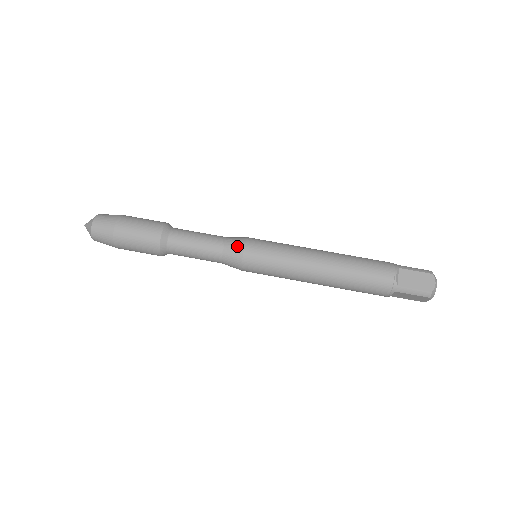
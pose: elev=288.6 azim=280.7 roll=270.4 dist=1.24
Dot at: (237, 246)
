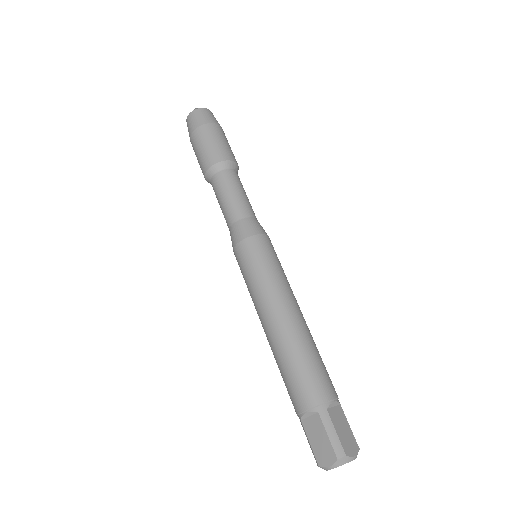
Dot at: (261, 228)
